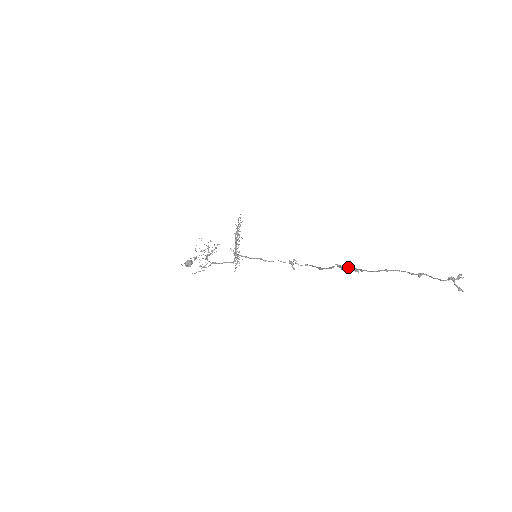
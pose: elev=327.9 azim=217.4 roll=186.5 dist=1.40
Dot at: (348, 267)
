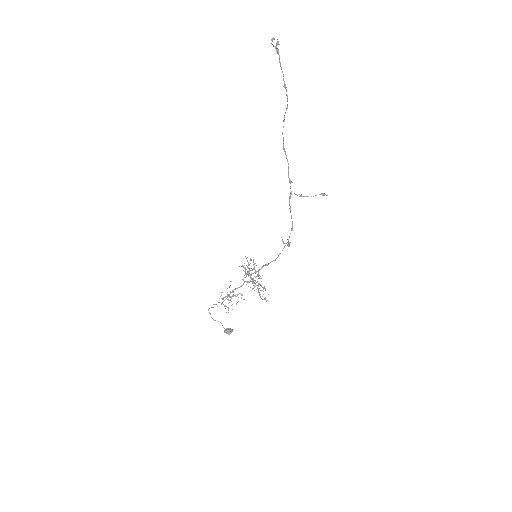
Dot at: (288, 169)
